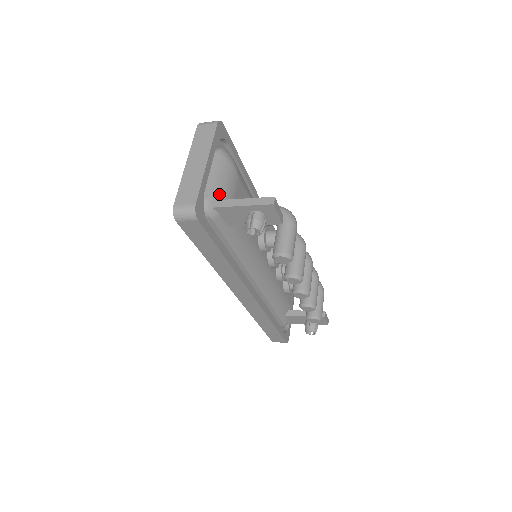
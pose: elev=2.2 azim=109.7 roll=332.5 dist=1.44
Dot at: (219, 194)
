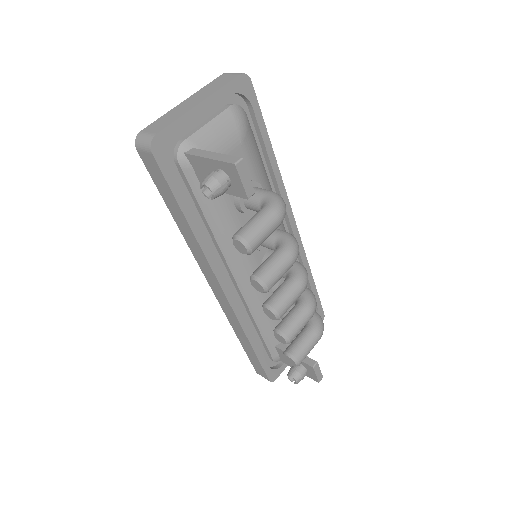
Dot at: (201, 144)
